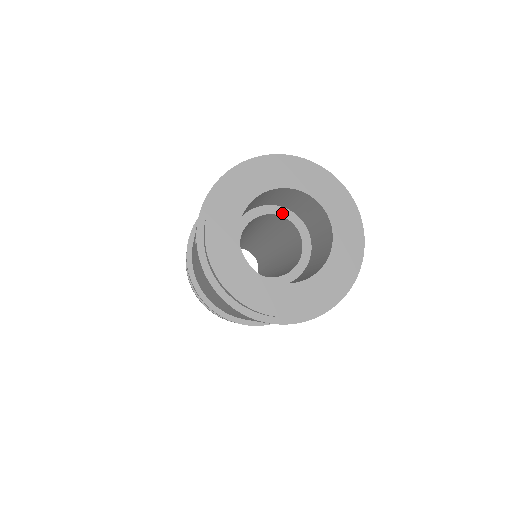
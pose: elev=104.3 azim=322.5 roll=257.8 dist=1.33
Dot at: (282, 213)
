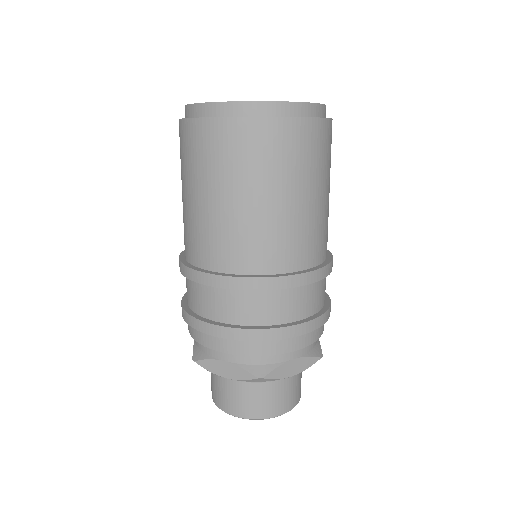
Dot at: occluded
